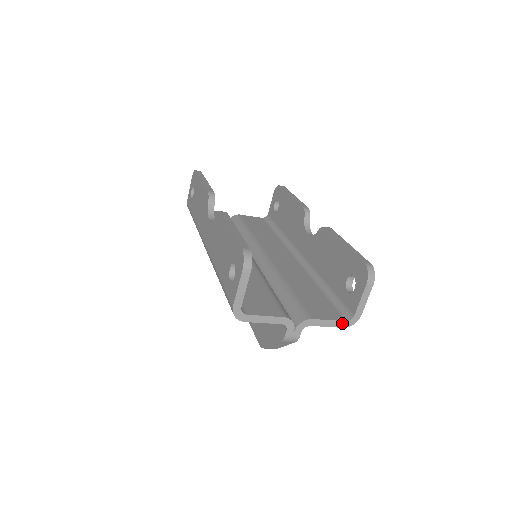
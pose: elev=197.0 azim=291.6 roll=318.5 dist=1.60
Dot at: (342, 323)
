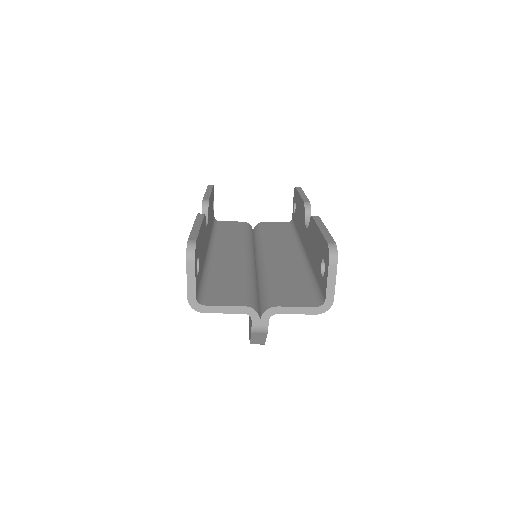
Dot at: (313, 309)
